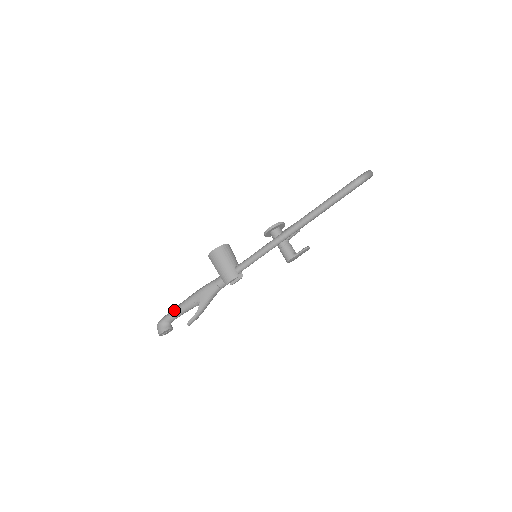
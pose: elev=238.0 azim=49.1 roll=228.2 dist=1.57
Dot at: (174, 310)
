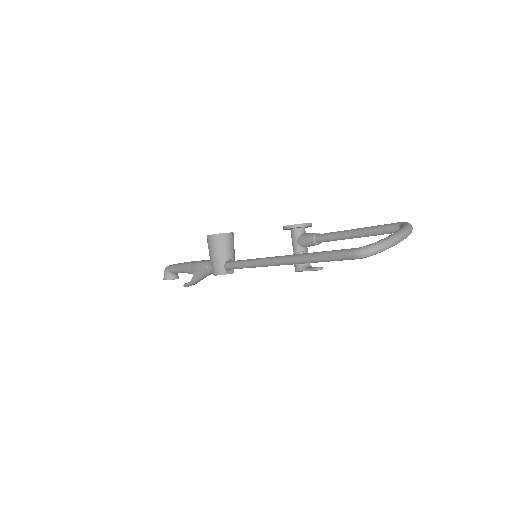
Dot at: (176, 266)
